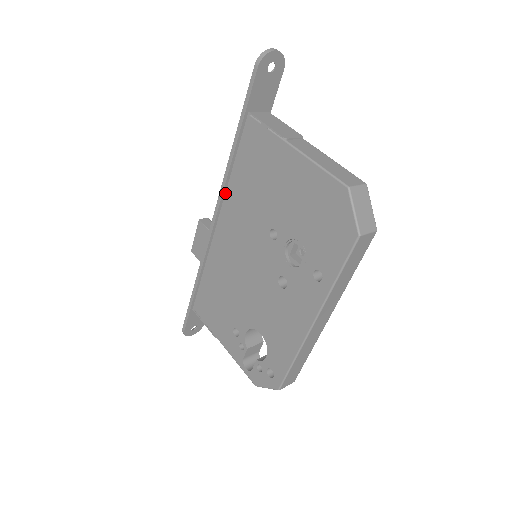
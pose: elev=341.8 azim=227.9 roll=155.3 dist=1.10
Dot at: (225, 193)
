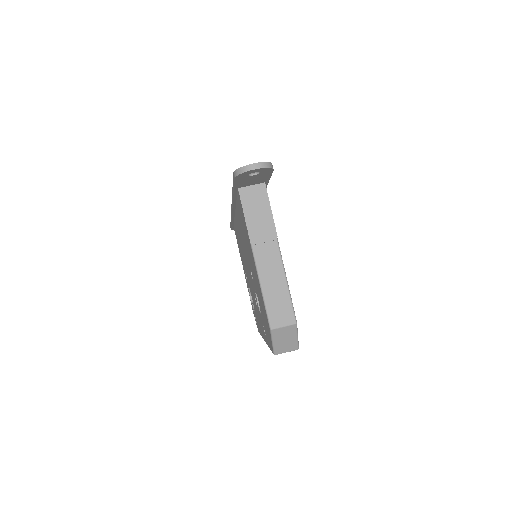
Dot at: occluded
